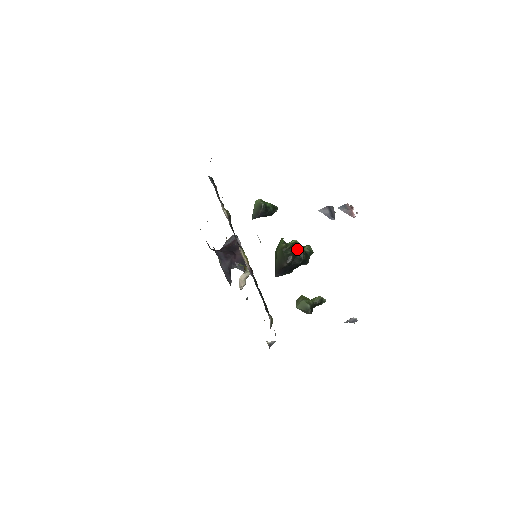
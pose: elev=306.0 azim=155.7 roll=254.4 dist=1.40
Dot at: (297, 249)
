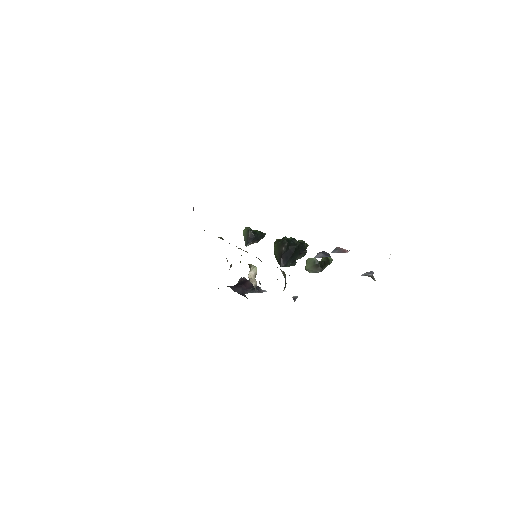
Dot at: (289, 239)
